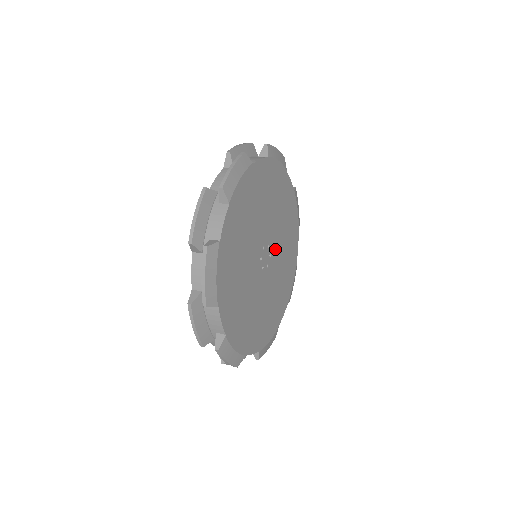
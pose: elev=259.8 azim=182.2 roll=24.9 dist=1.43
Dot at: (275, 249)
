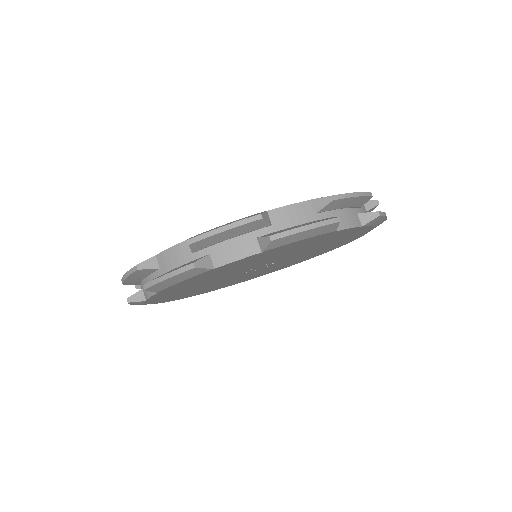
Dot at: (279, 263)
